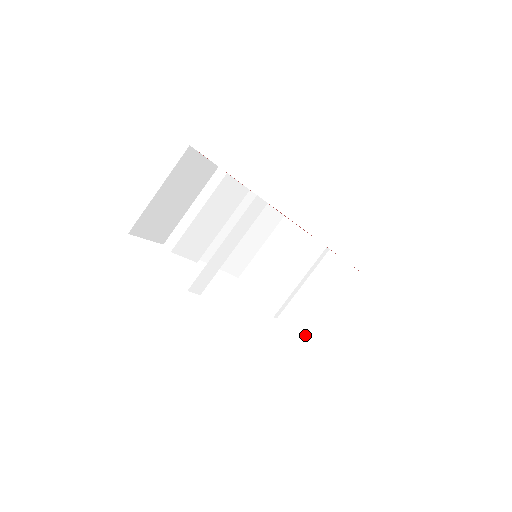
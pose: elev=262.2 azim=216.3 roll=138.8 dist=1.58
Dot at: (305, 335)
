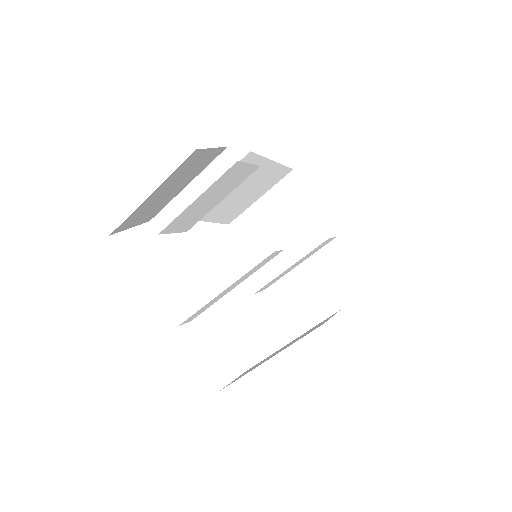
Dot at: (291, 317)
